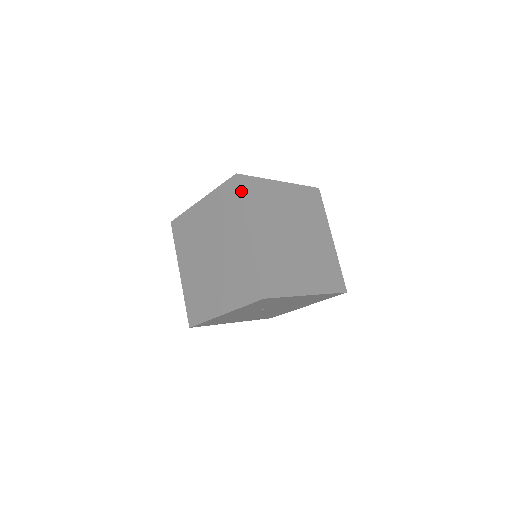
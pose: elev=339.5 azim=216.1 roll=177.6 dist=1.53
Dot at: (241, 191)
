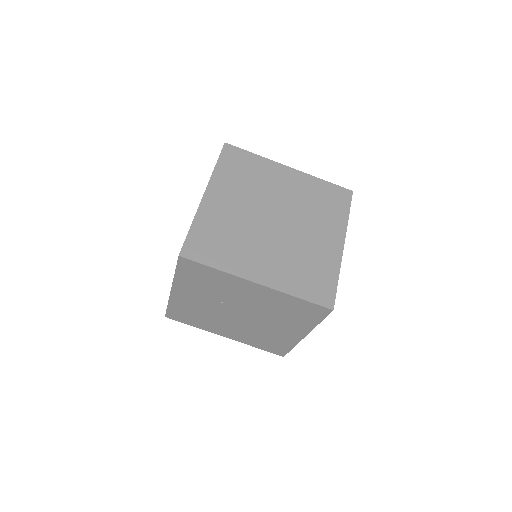
Dot at: (220, 157)
